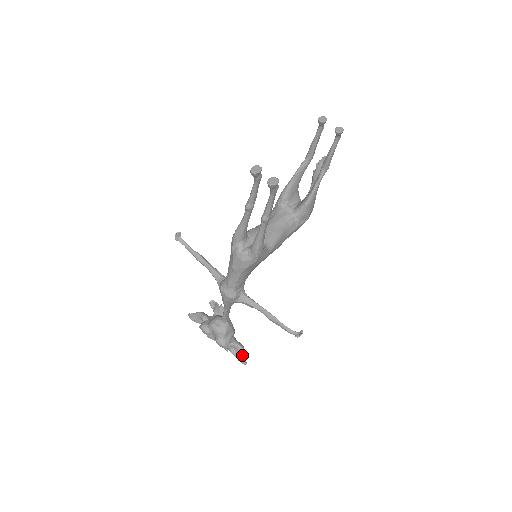
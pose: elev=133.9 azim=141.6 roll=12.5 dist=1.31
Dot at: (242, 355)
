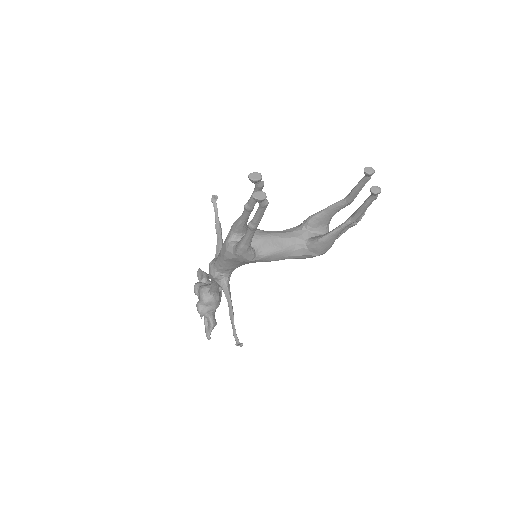
Dot at: (210, 330)
